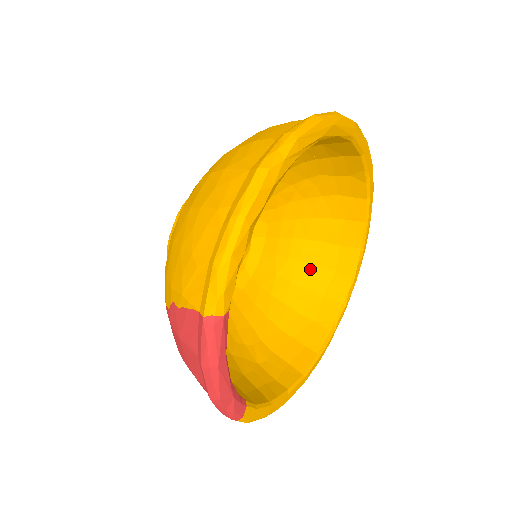
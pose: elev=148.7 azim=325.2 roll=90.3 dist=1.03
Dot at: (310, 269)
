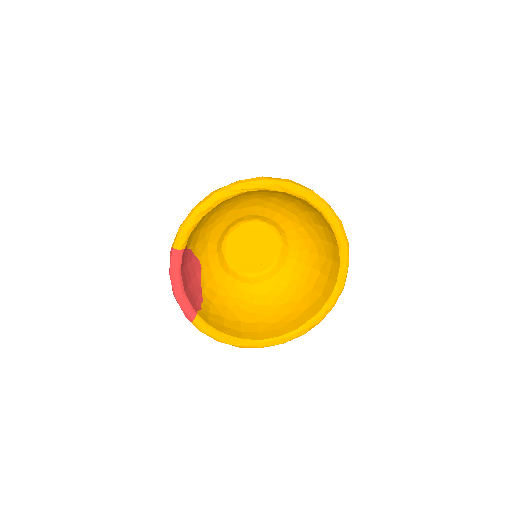
Dot at: (309, 288)
